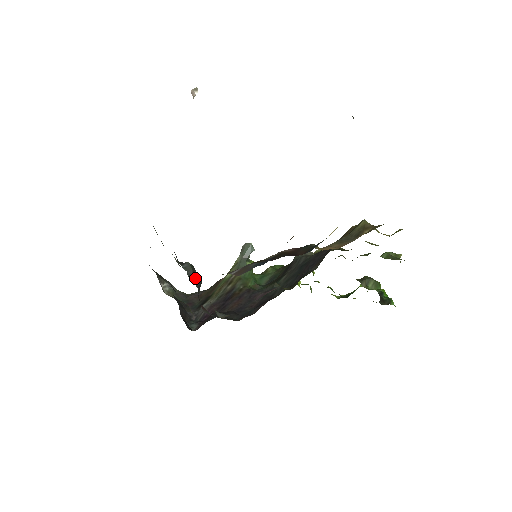
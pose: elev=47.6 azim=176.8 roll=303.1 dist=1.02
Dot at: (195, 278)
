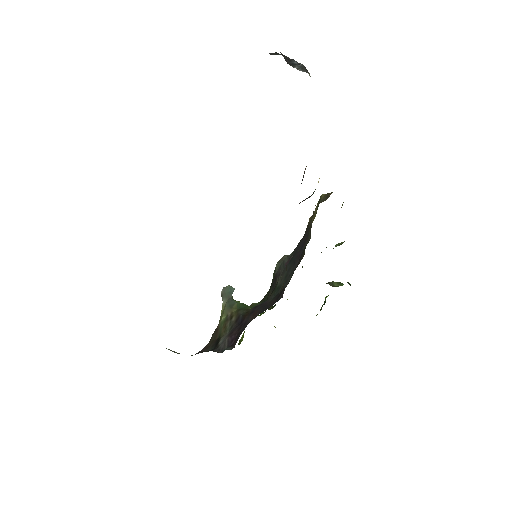
Dot at: occluded
